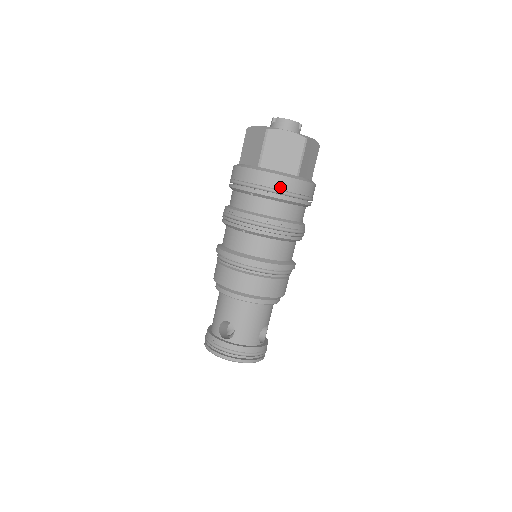
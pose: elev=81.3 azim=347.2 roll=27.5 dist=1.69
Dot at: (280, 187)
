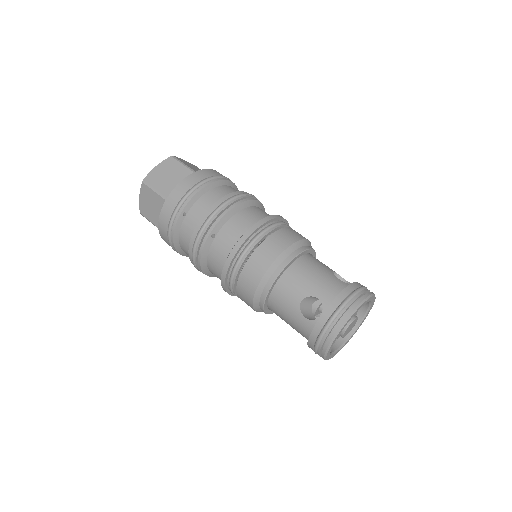
Dot at: (192, 184)
